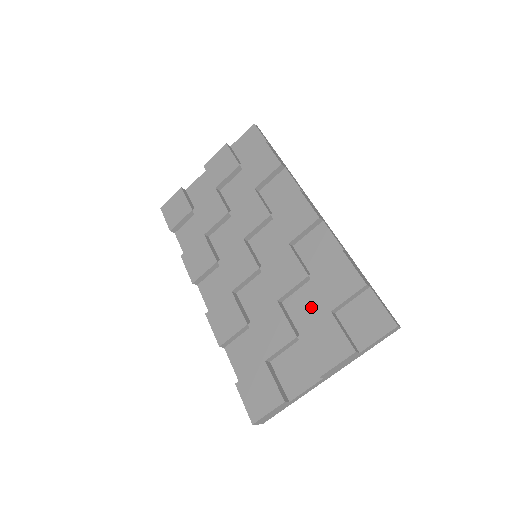
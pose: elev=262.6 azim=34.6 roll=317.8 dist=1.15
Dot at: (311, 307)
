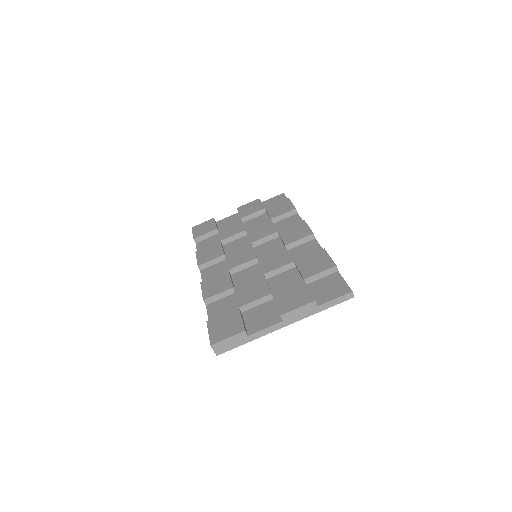
Dot at: (289, 282)
